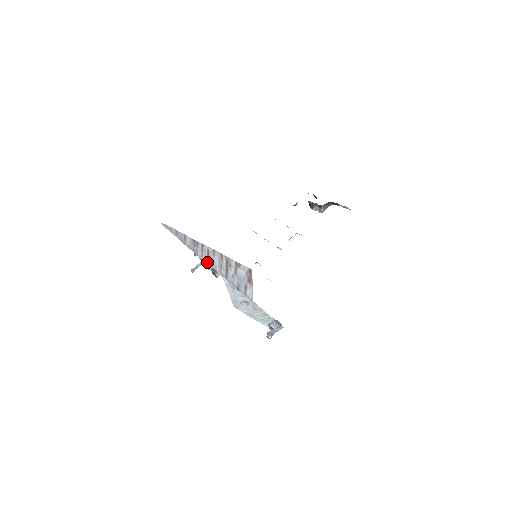
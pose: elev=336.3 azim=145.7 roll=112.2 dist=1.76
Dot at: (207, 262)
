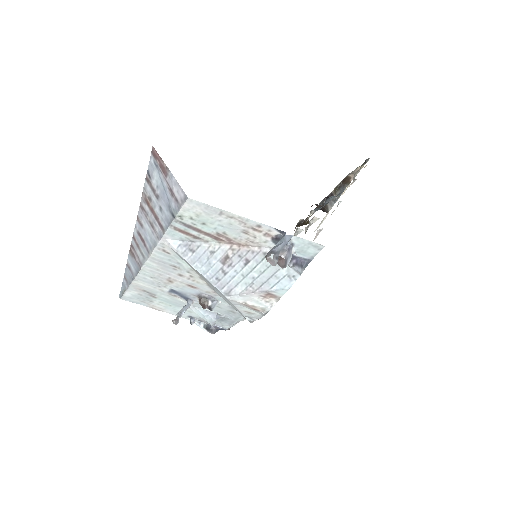
Dot at: (148, 253)
